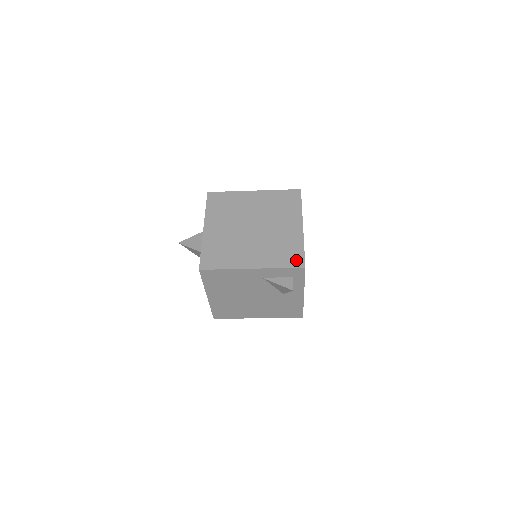
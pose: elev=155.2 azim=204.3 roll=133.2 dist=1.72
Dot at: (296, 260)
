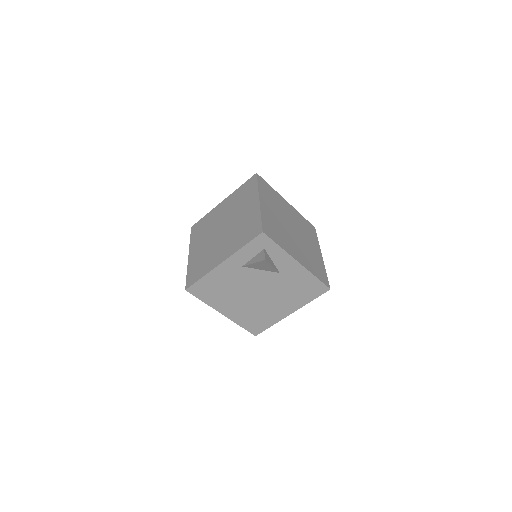
Dot at: (255, 231)
